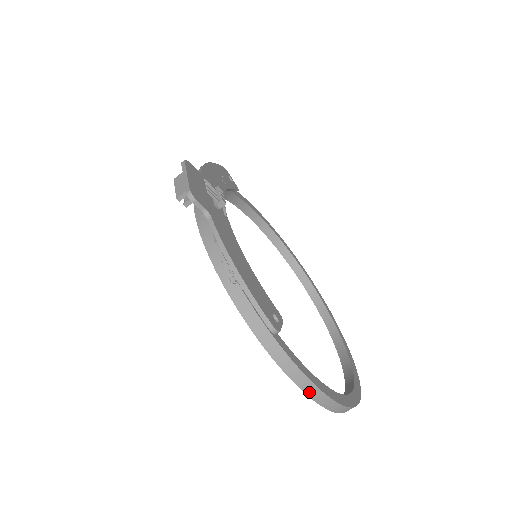
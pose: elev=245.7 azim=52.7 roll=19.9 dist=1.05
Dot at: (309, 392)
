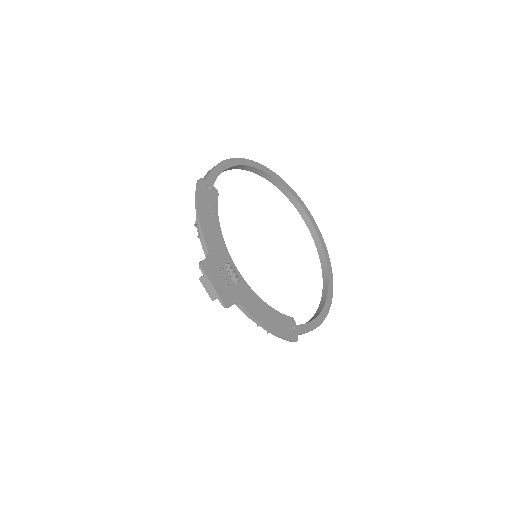
Dot at: occluded
